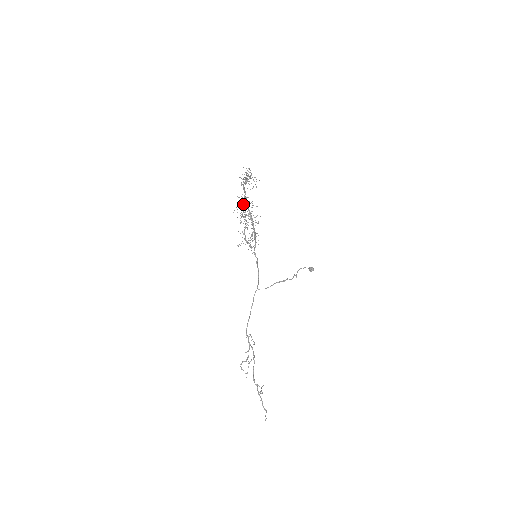
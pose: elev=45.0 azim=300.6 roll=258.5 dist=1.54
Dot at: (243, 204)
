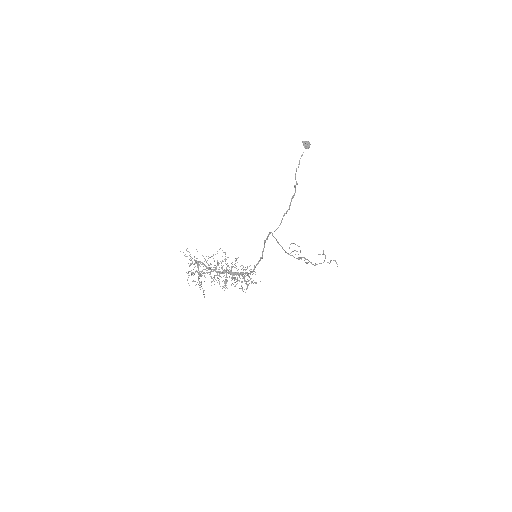
Dot at: (214, 276)
